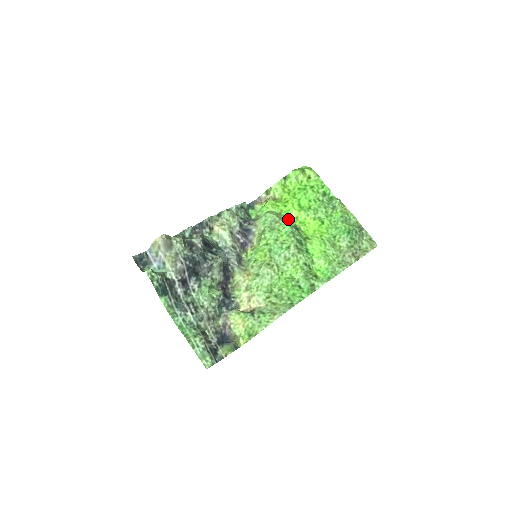
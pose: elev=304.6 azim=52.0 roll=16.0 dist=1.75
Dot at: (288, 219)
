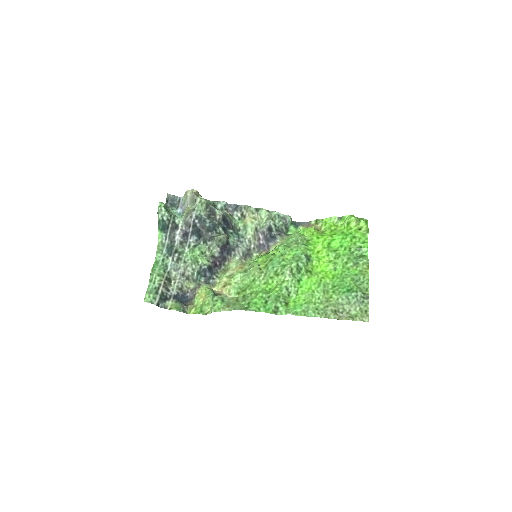
Dot at: (309, 248)
